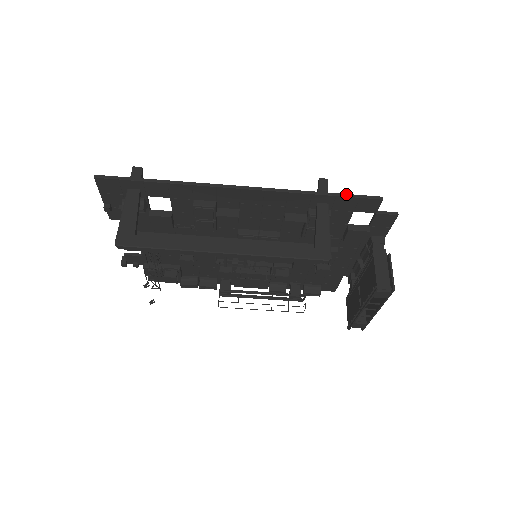
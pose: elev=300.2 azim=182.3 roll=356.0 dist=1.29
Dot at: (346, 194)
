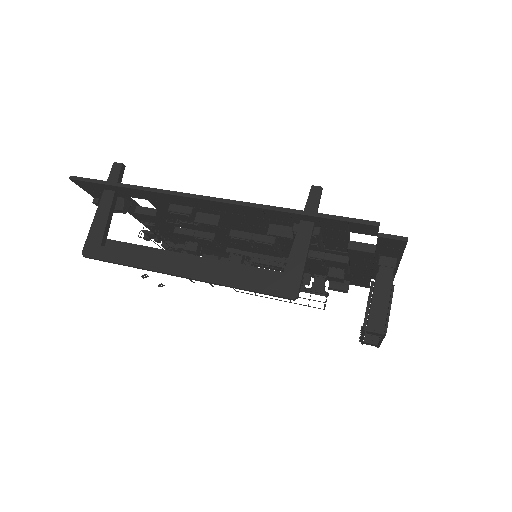
Dot at: (332, 215)
